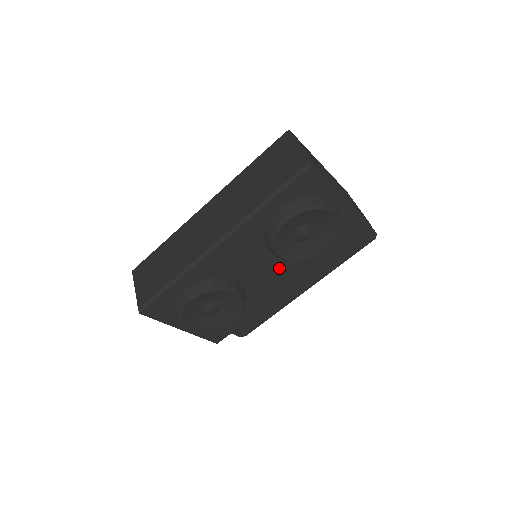
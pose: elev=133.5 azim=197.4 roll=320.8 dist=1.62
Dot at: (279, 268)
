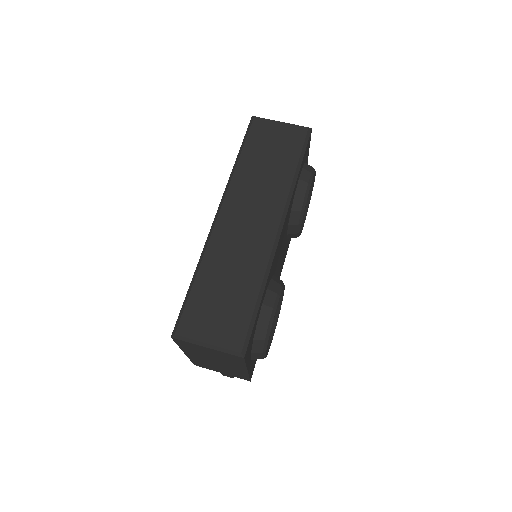
Dot at: (283, 254)
